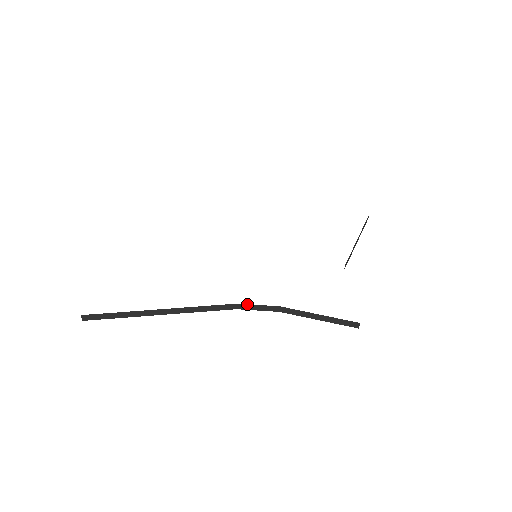
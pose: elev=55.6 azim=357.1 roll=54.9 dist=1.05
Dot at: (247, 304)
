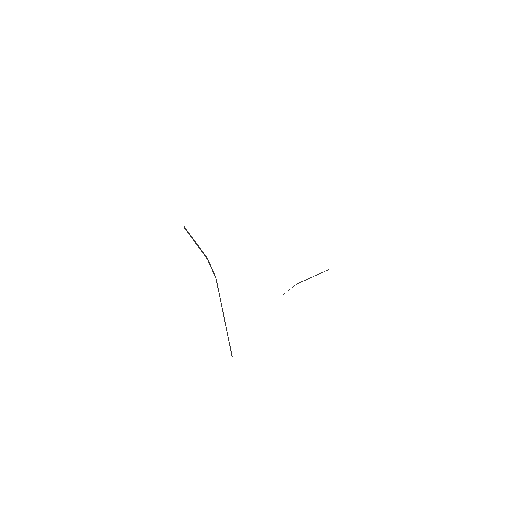
Dot at: occluded
